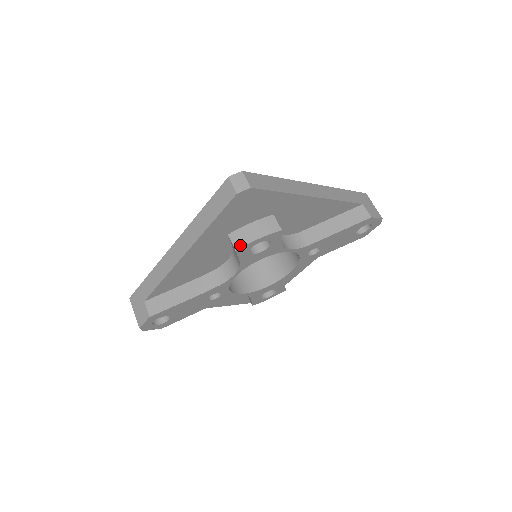
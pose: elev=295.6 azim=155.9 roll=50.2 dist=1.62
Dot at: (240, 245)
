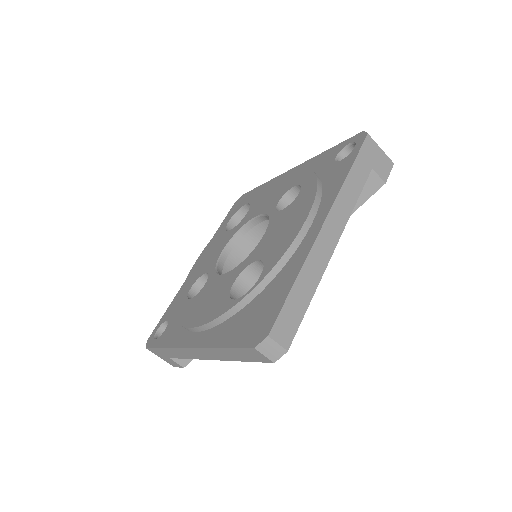
Dot at: occluded
